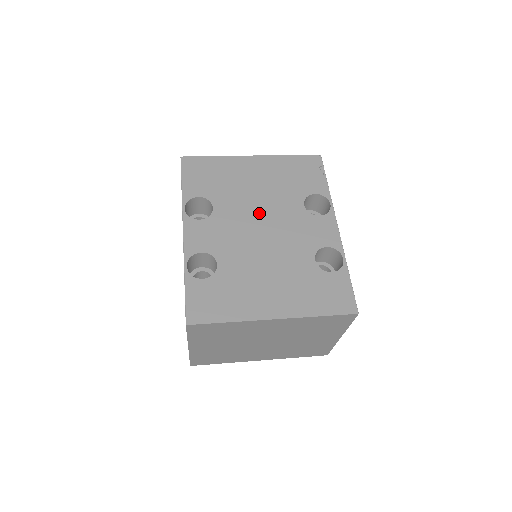
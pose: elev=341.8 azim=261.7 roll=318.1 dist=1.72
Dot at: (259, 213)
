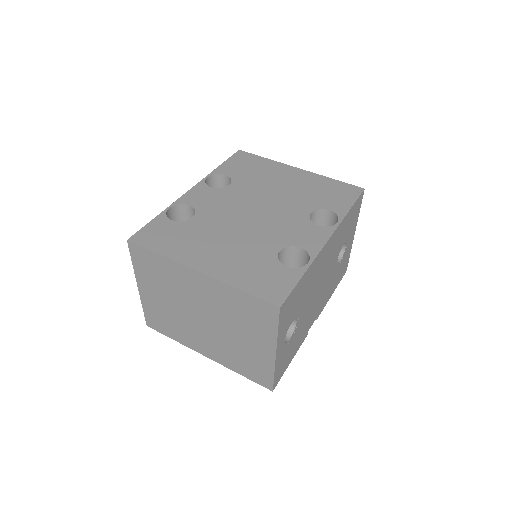
Dot at: (264, 202)
